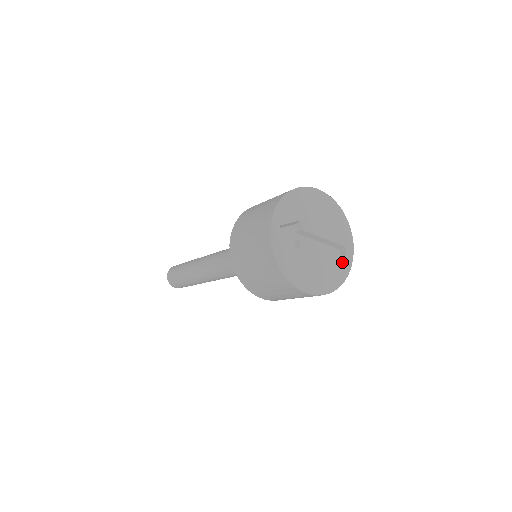
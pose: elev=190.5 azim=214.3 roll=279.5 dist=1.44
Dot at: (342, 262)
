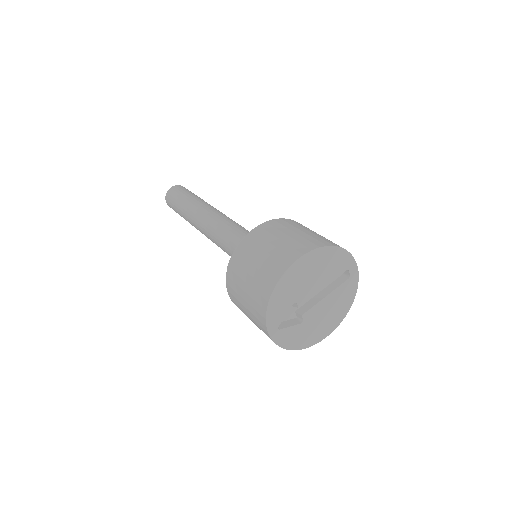
Dot at: (348, 284)
